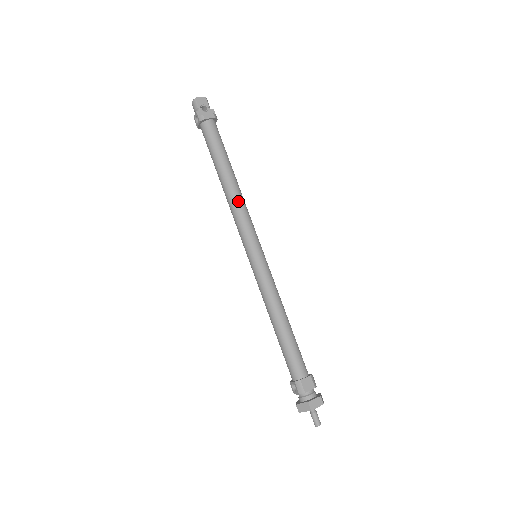
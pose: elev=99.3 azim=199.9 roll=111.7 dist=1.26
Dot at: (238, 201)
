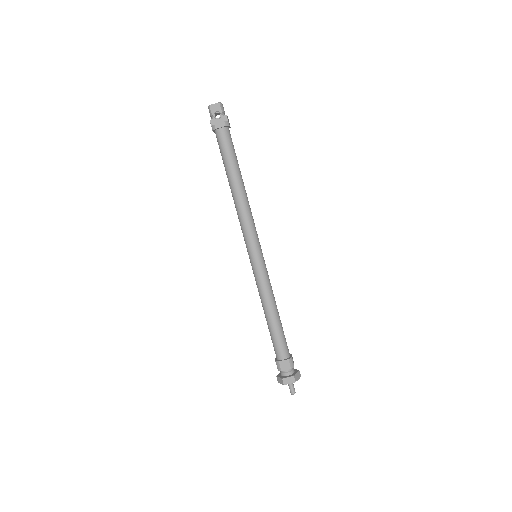
Dot at: (241, 209)
